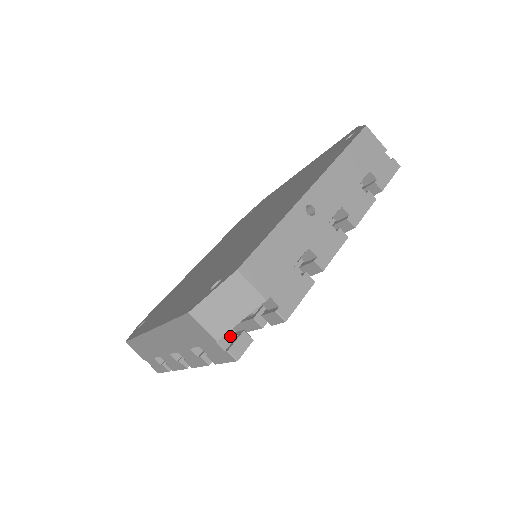
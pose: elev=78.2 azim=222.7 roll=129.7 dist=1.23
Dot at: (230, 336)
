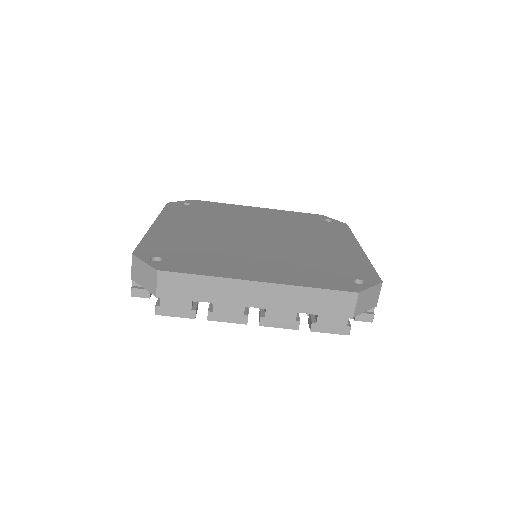
Dot at: occluded
